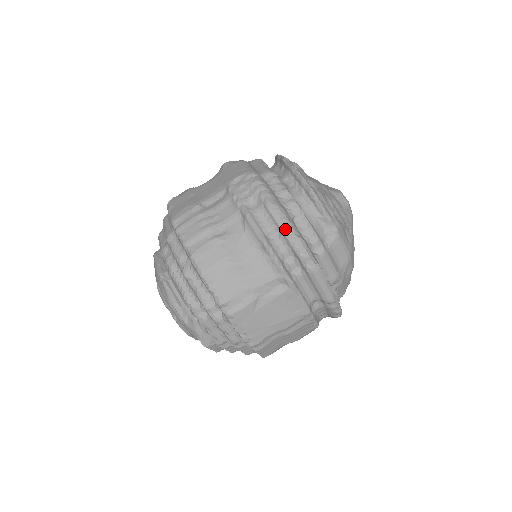
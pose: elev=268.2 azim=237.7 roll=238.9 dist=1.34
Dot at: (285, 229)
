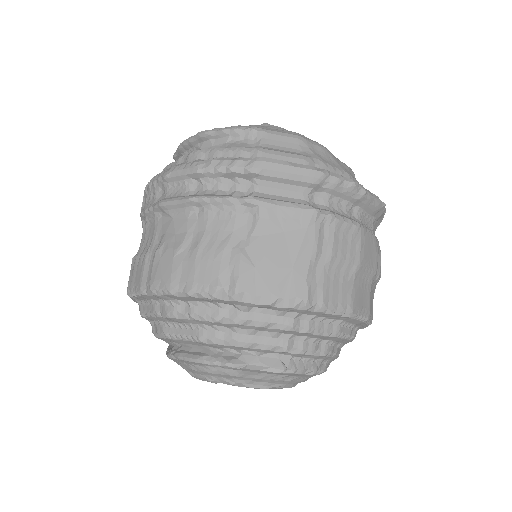
Dot at: (193, 169)
